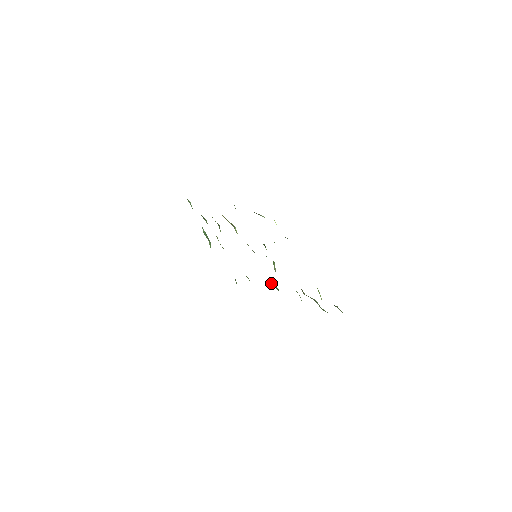
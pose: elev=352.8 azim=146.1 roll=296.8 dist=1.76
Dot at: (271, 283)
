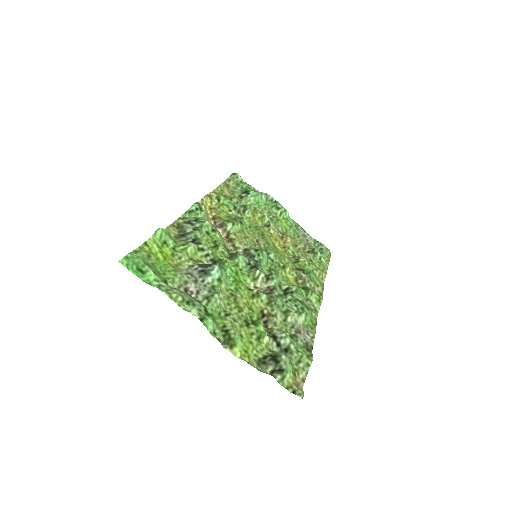
Dot at: (285, 286)
